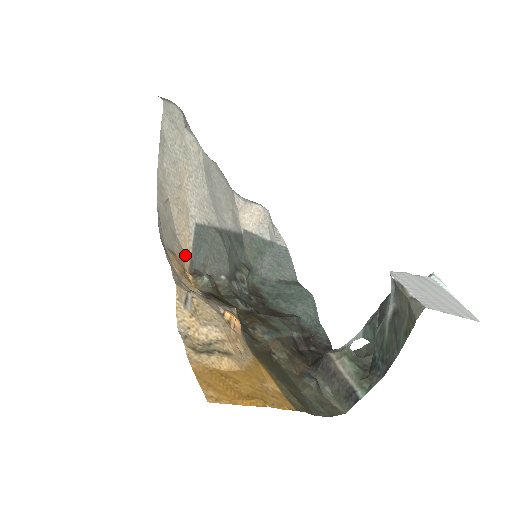
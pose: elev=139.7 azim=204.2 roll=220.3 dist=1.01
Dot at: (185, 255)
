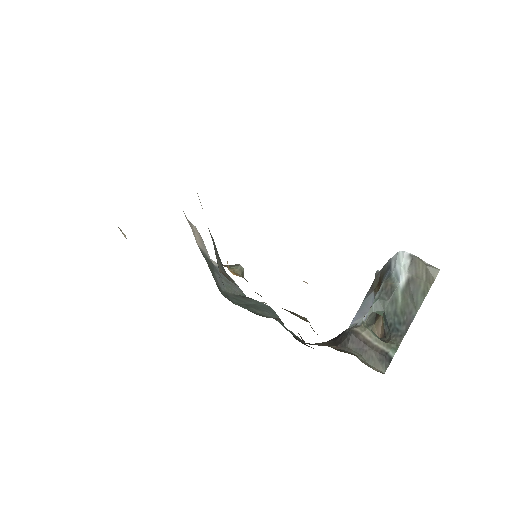
Dot at: occluded
